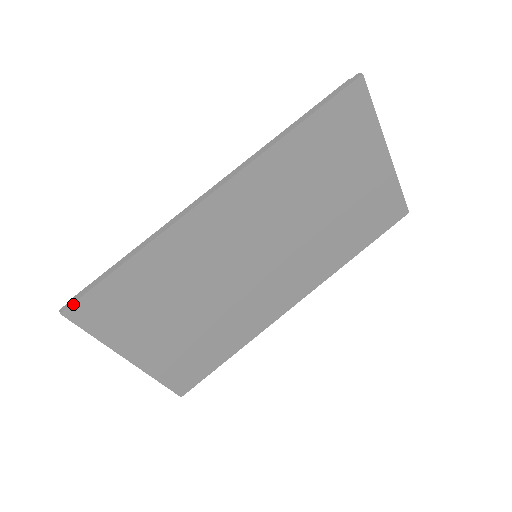
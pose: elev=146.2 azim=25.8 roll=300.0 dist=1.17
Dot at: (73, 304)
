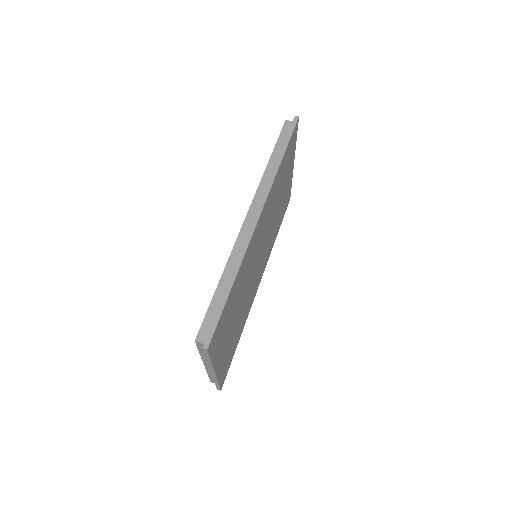
Dot at: (212, 337)
